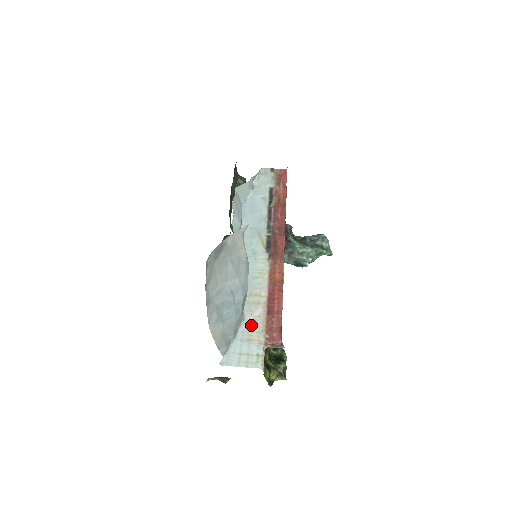
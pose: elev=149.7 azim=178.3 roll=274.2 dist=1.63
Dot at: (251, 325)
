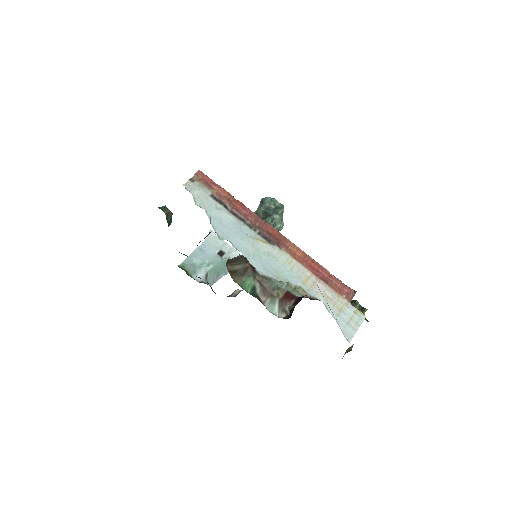
Dot at: (329, 301)
